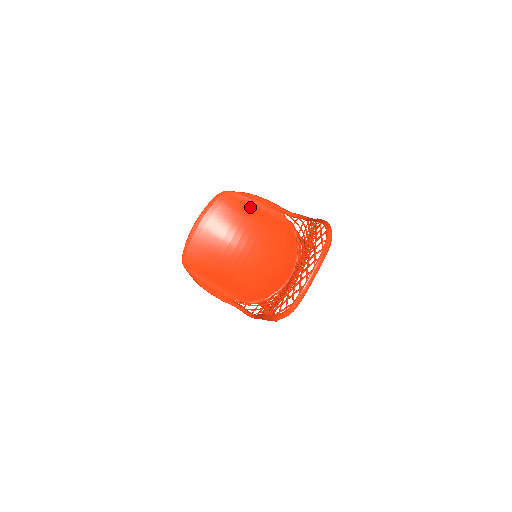
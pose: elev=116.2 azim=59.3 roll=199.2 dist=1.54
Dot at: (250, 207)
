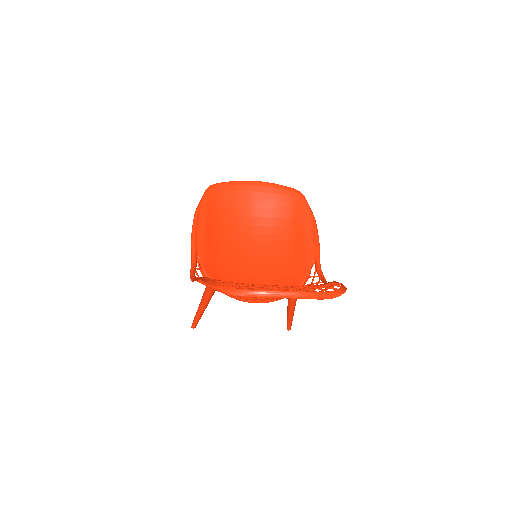
Dot at: (302, 226)
